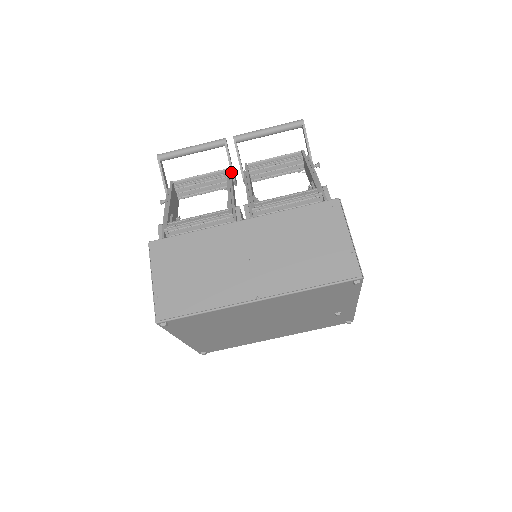
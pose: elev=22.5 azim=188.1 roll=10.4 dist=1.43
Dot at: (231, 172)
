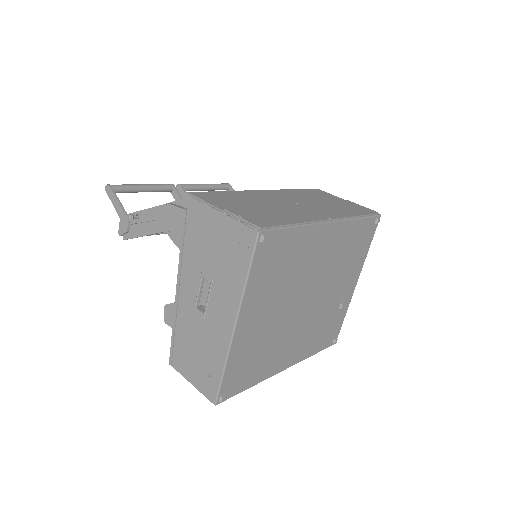
Dot at: occluded
